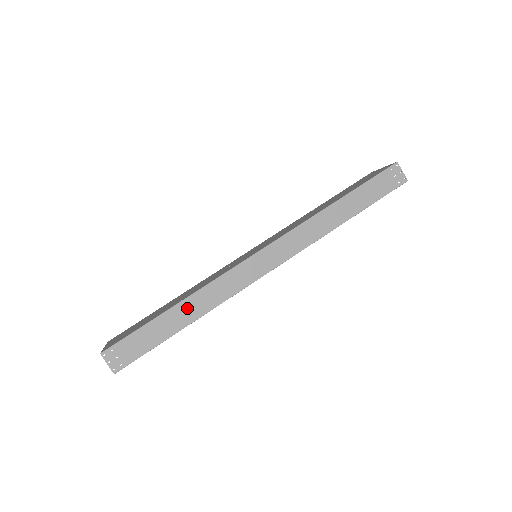
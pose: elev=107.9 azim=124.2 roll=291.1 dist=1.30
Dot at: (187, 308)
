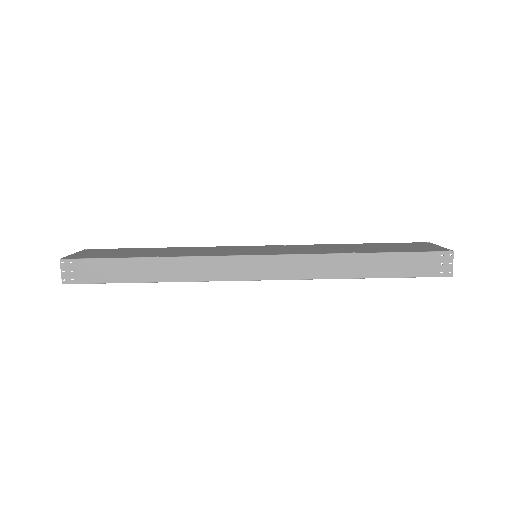
Dot at: (158, 266)
